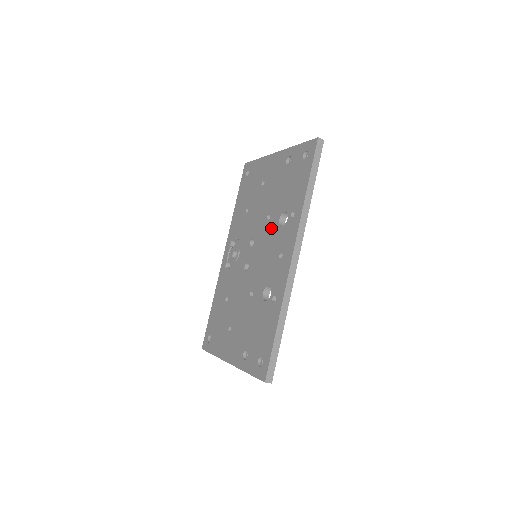
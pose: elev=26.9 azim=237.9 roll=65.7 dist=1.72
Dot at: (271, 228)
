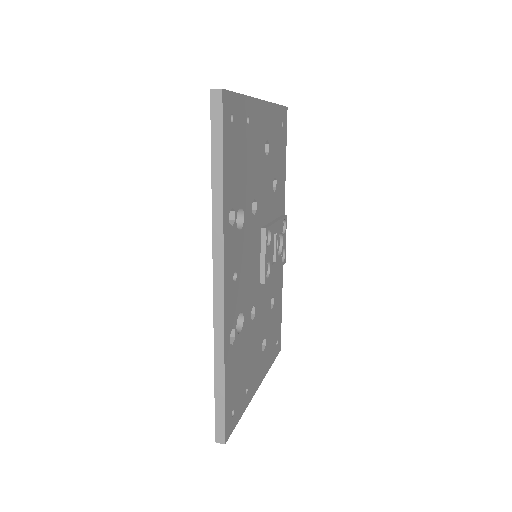
Dot at: occluded
